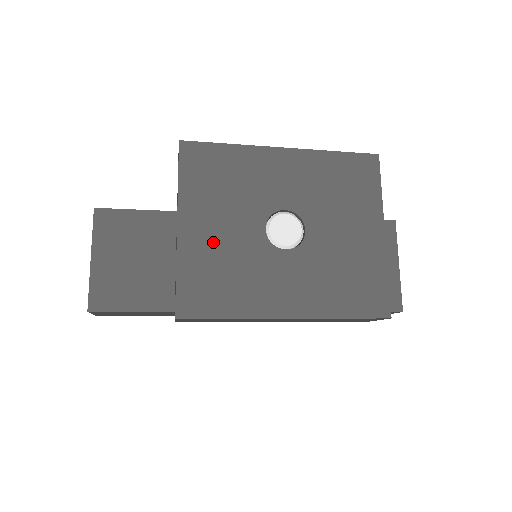
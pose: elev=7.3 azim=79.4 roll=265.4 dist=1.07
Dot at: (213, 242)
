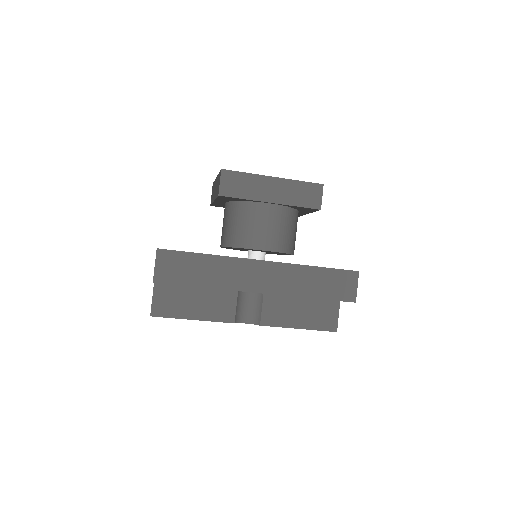
Dot at: occluded
